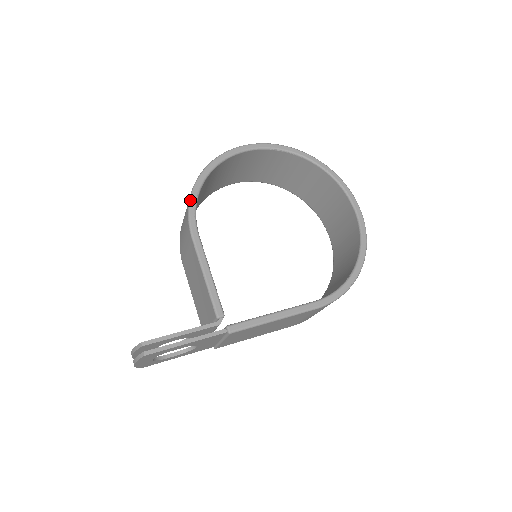
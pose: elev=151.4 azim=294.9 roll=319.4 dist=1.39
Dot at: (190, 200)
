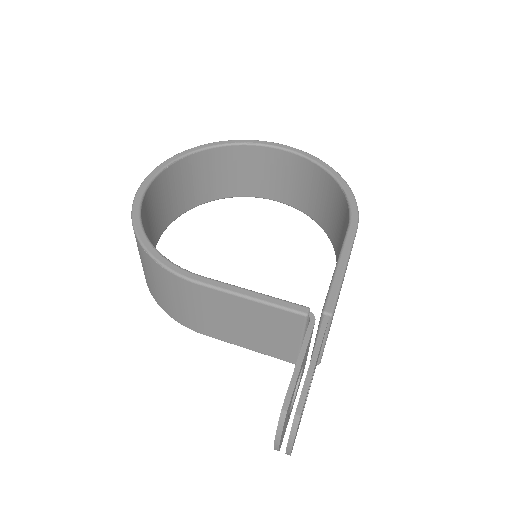
Dot at: (156, 260)
